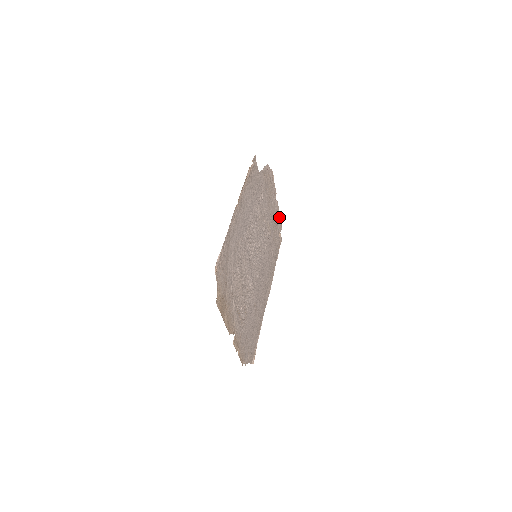
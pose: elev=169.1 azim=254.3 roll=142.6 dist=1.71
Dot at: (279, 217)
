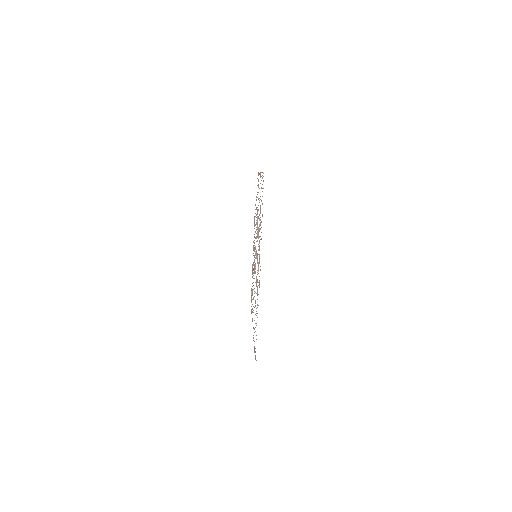
Dot at: occluded
